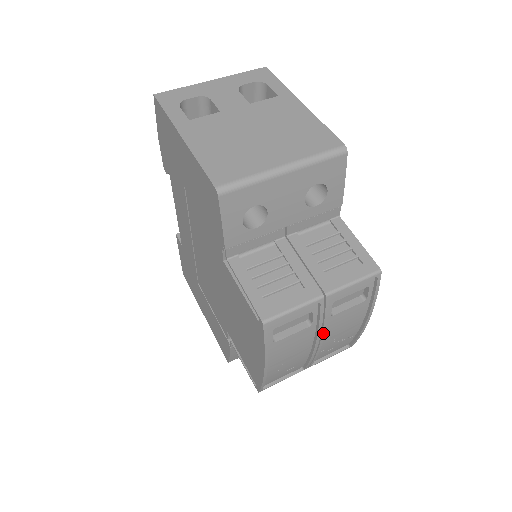
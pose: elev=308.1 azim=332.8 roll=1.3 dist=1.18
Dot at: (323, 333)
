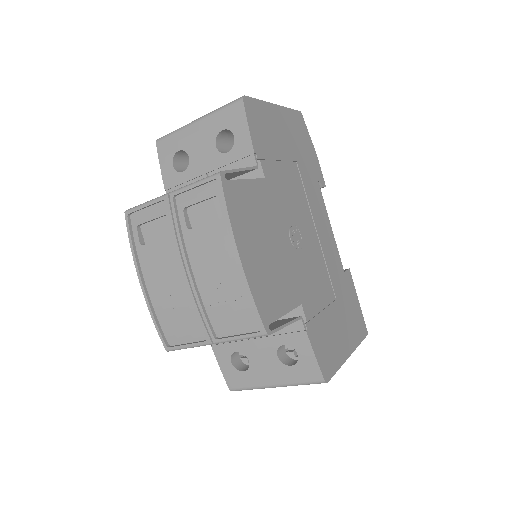
Dot at: (182, 251)
